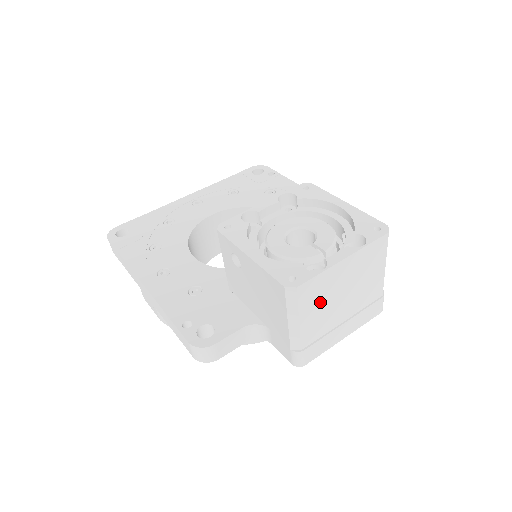
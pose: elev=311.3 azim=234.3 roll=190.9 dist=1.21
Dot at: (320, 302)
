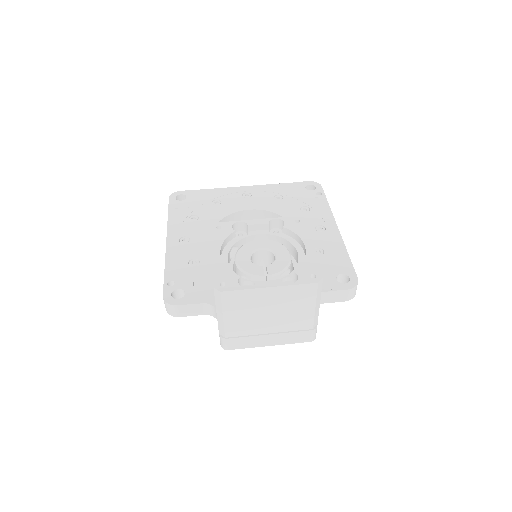
Dot at: (244, 310)
